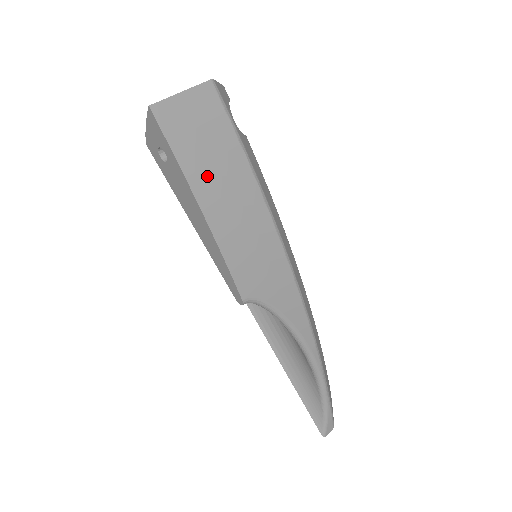
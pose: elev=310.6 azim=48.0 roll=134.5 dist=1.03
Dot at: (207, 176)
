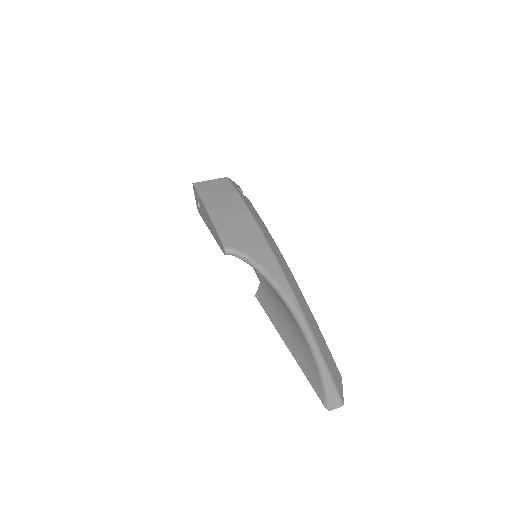
Dot at: (214, 200)
